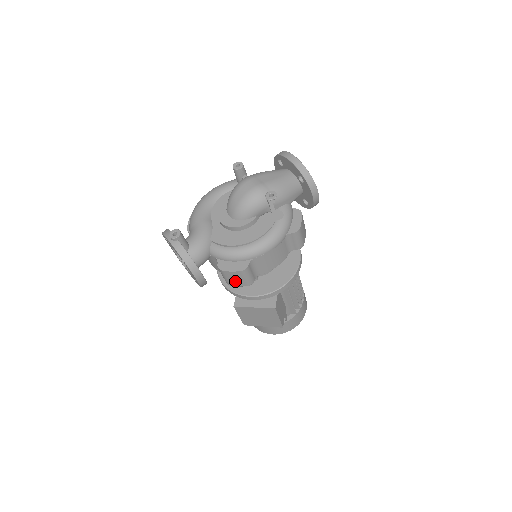
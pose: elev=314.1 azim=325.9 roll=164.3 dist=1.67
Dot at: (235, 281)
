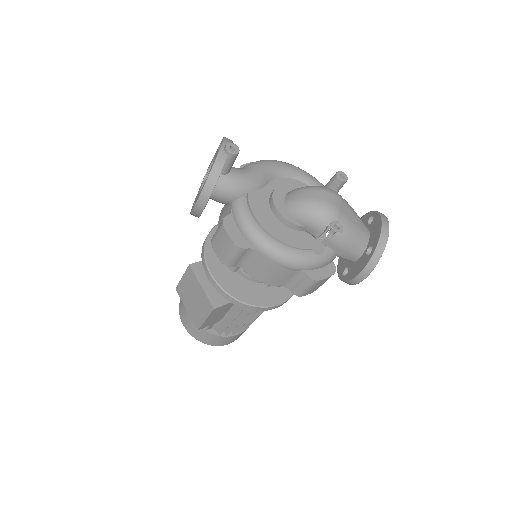
Dot at: (220, 246)
